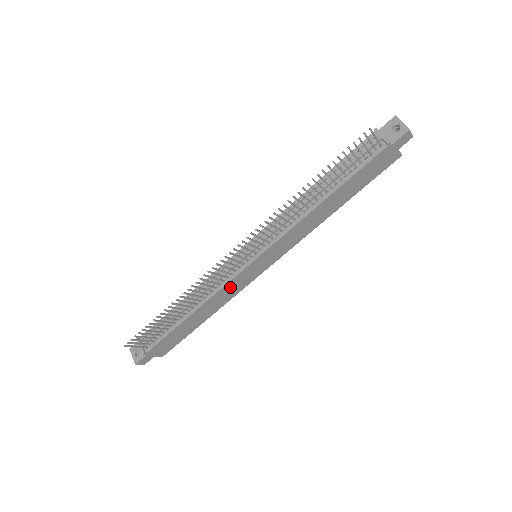
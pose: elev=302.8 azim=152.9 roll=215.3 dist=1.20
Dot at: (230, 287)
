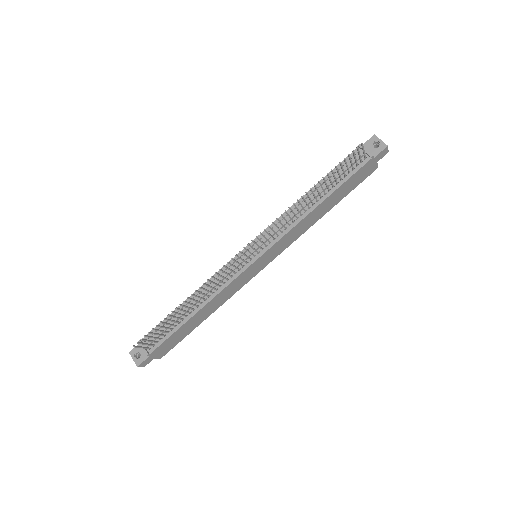
Dot at: (233, 285)
